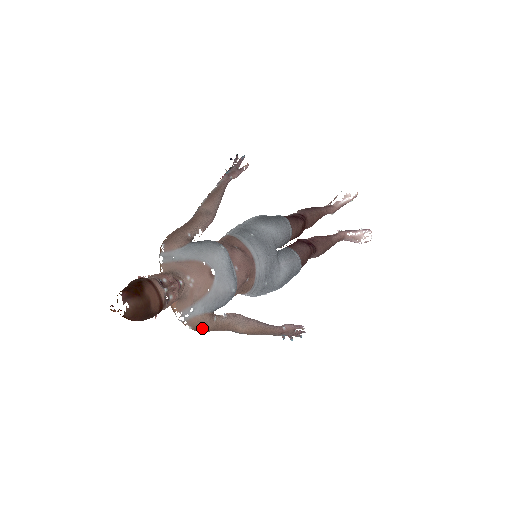
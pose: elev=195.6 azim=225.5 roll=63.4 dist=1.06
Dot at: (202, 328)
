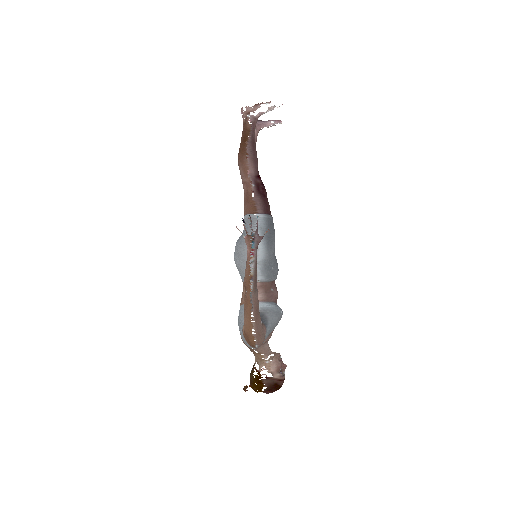
Dot at: occluded
